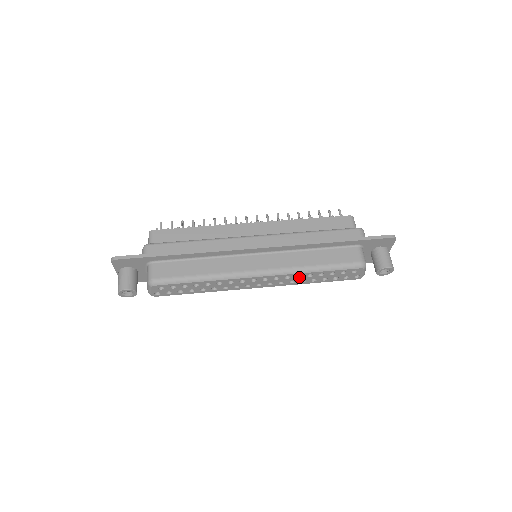
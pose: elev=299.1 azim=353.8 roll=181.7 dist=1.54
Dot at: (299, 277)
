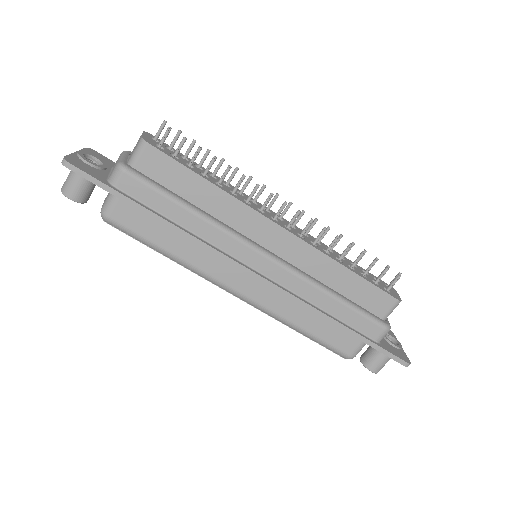
Dot at: occluded
